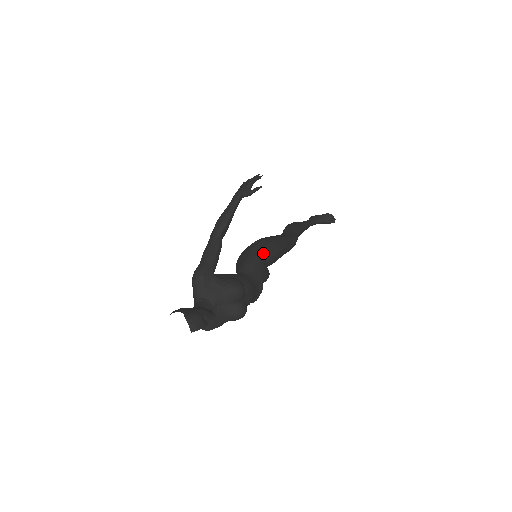
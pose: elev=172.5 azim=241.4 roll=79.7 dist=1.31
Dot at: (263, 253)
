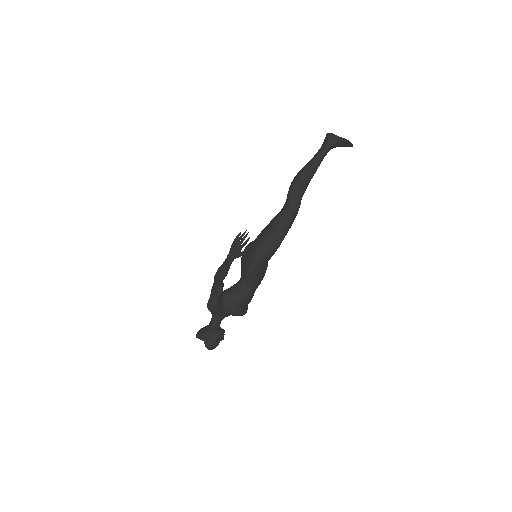
Dot at: (259, 265)
